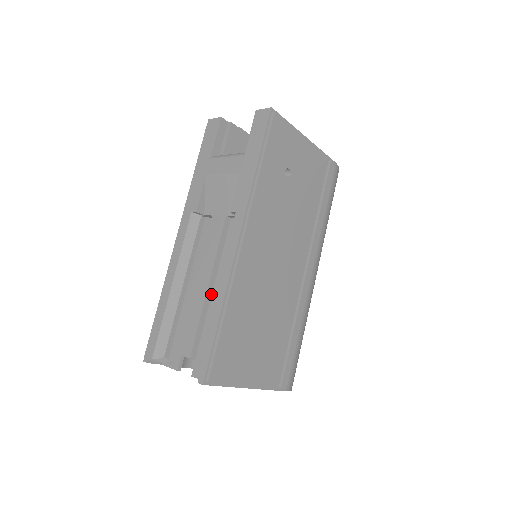
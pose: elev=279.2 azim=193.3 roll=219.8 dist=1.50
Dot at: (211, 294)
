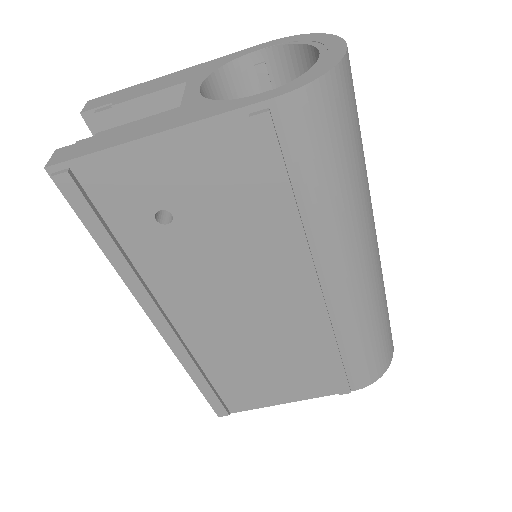
Dot at: occluded
